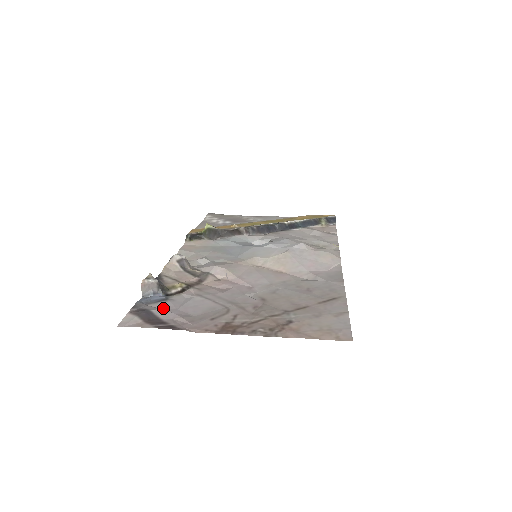
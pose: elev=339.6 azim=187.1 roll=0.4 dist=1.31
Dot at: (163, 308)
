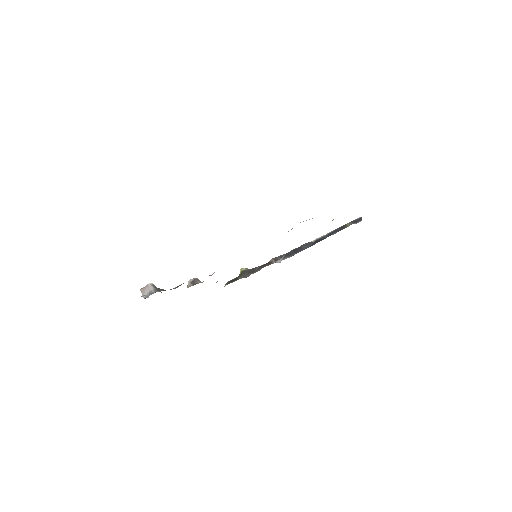
Dot at: occluded
